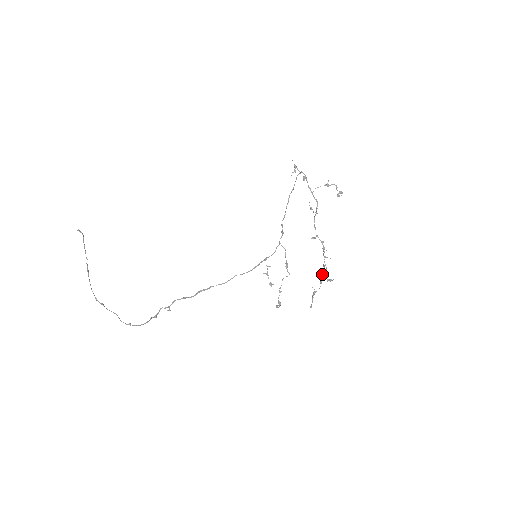
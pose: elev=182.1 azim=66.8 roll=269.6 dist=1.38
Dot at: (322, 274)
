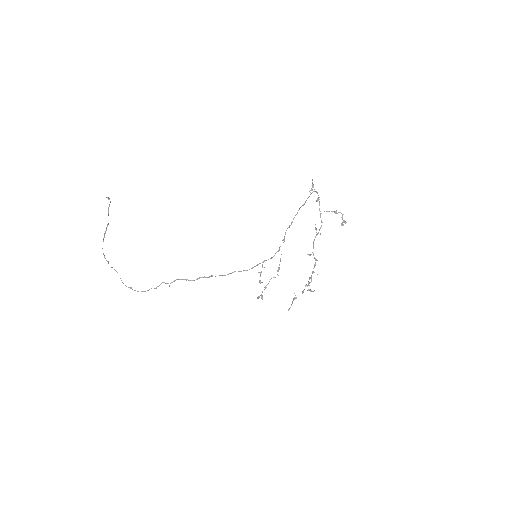
Dot at: (306, 285)
